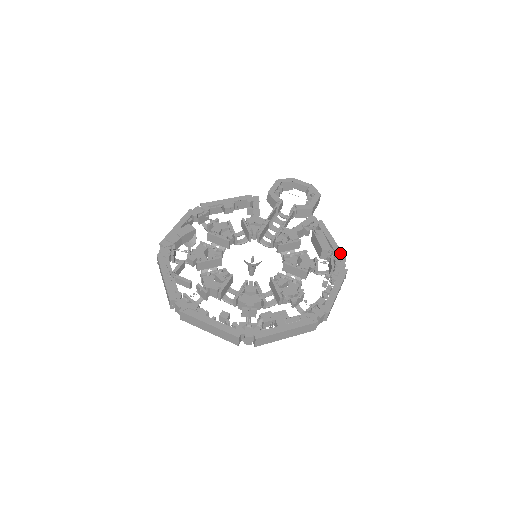
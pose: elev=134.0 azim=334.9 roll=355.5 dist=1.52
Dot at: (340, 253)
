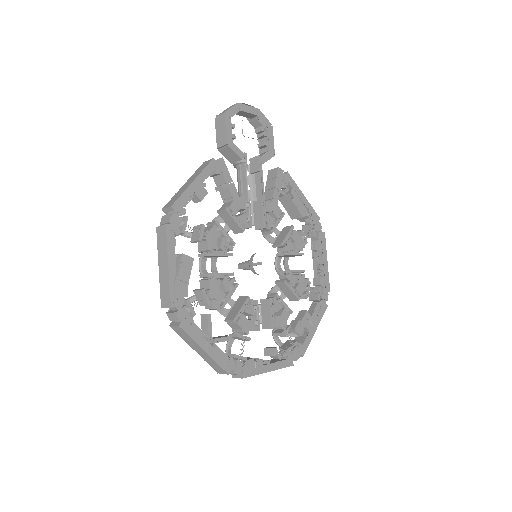
Dot at: (315, 214)
